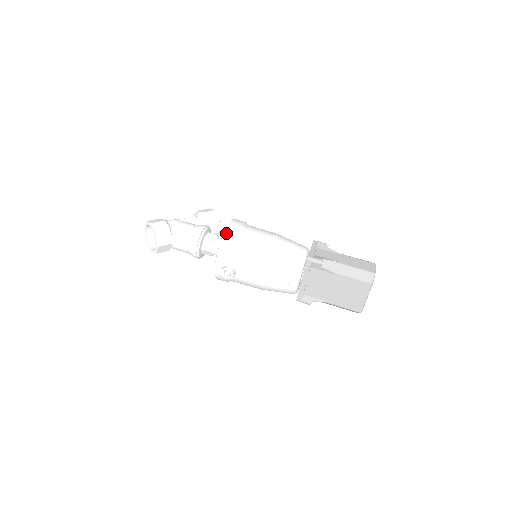
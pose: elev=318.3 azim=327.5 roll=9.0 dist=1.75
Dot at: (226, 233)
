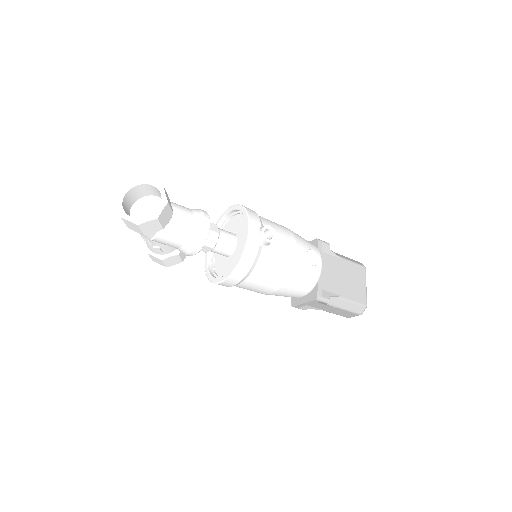
Dot at: occluded
